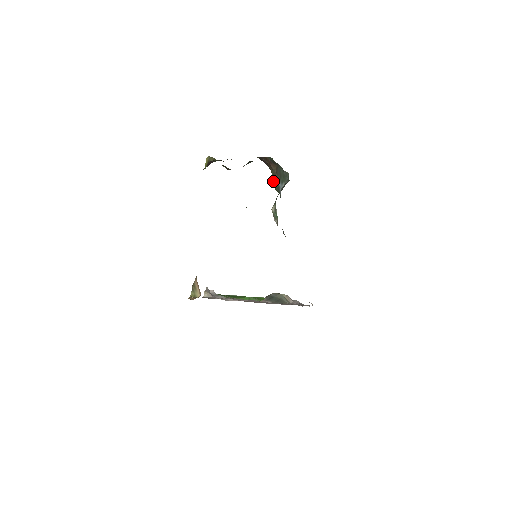
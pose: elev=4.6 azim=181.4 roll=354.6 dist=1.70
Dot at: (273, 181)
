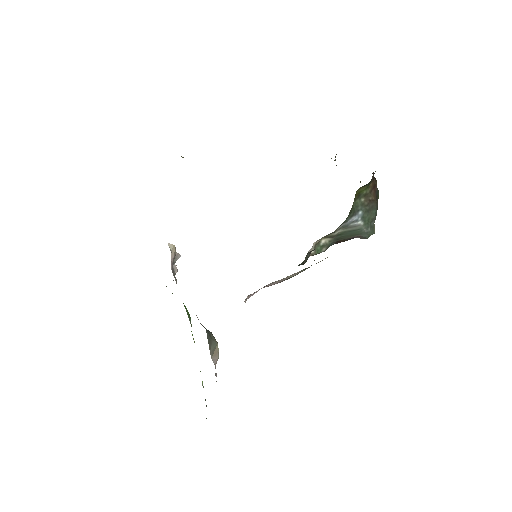
Dot at: (361, 192)
